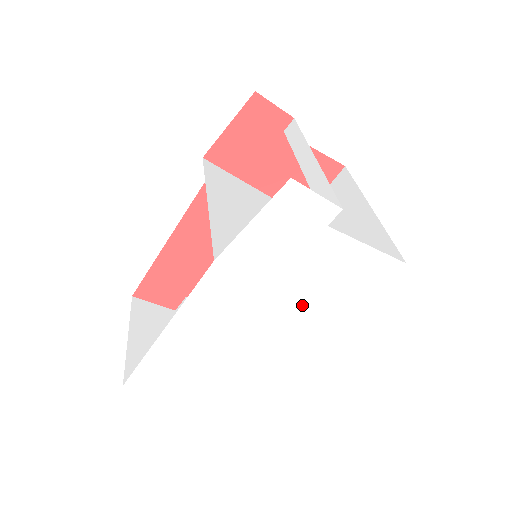
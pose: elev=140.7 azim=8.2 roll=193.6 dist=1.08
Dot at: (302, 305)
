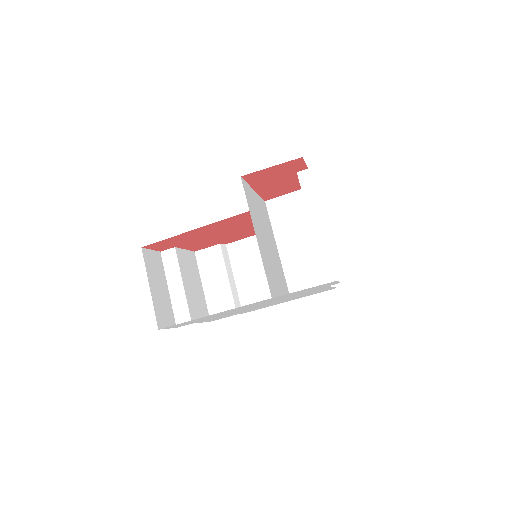
Dot at: (283, 300)
